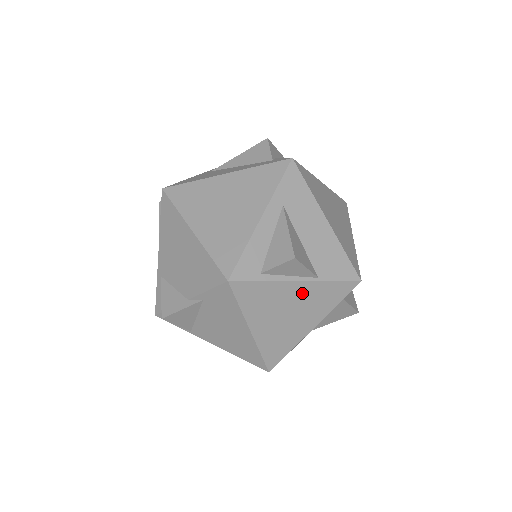
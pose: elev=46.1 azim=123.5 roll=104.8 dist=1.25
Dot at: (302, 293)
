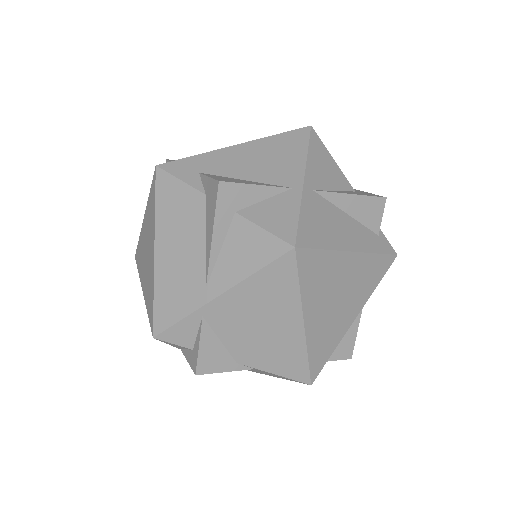
Dot at: occluded
